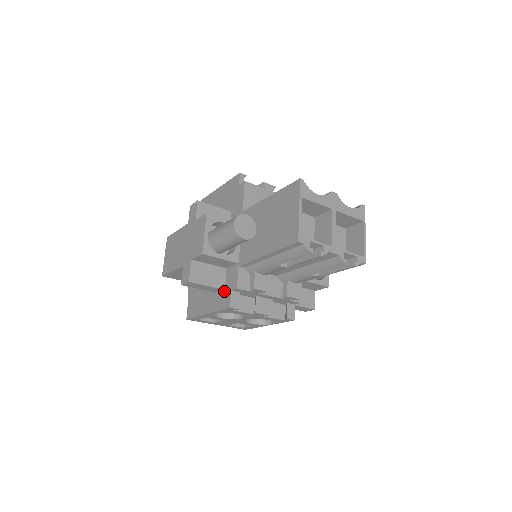
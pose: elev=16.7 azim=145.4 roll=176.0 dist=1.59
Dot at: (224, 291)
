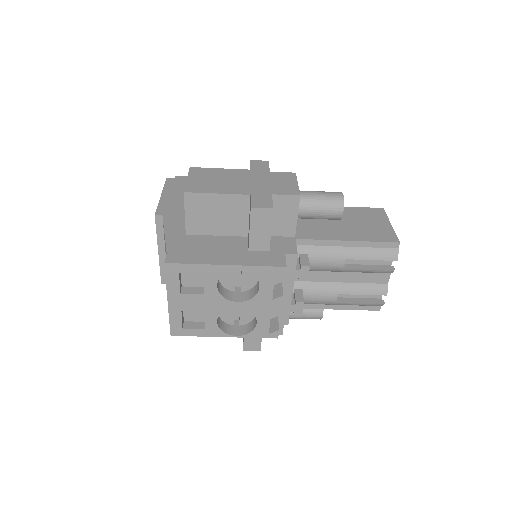
Dot at: (269, 252)
